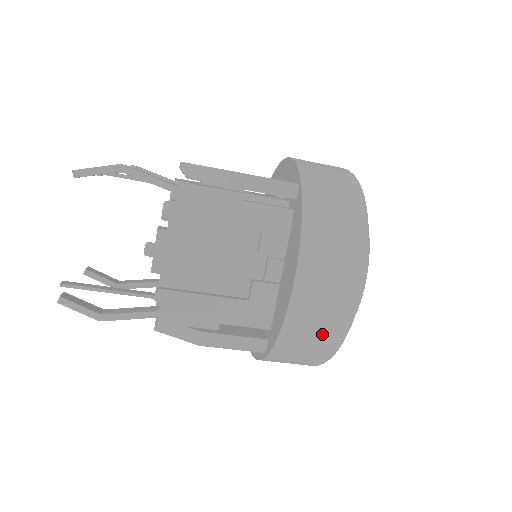
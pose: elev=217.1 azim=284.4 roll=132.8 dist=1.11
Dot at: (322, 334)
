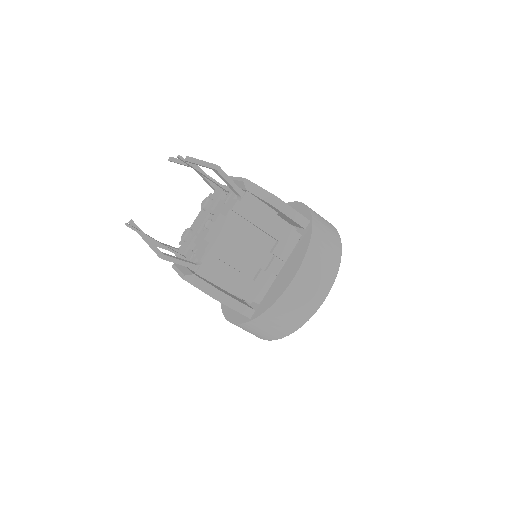
Dot at: (294, 316)
